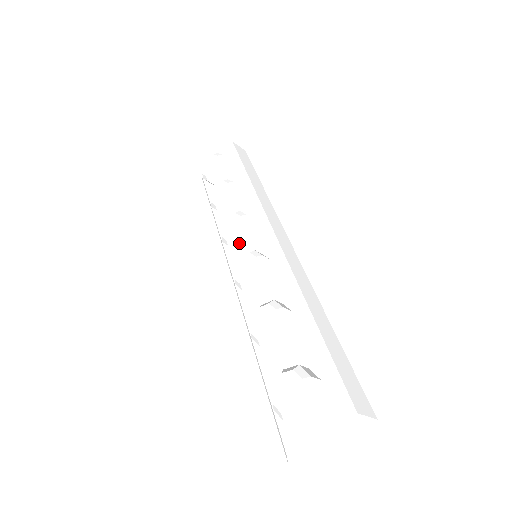
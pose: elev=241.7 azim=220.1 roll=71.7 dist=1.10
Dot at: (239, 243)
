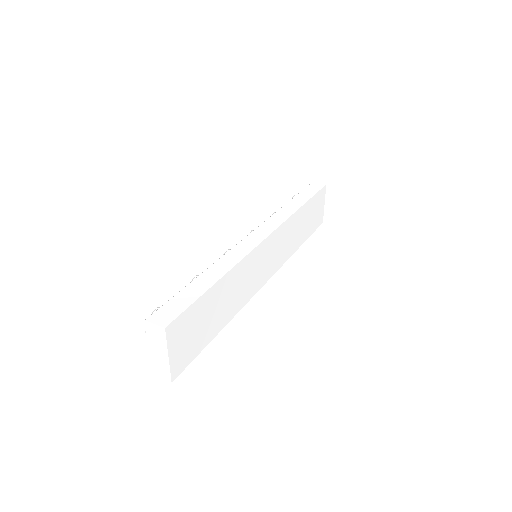
Dot at: occluded
